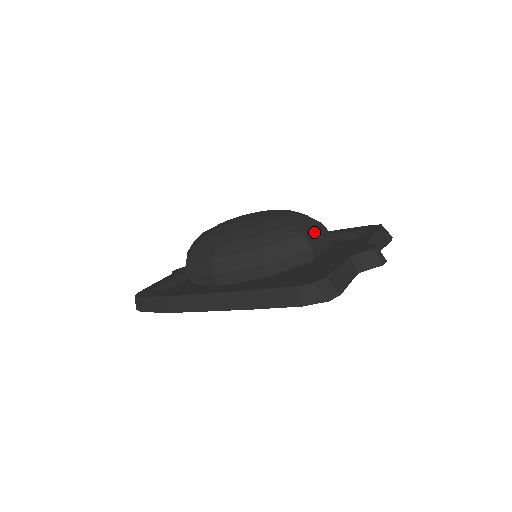
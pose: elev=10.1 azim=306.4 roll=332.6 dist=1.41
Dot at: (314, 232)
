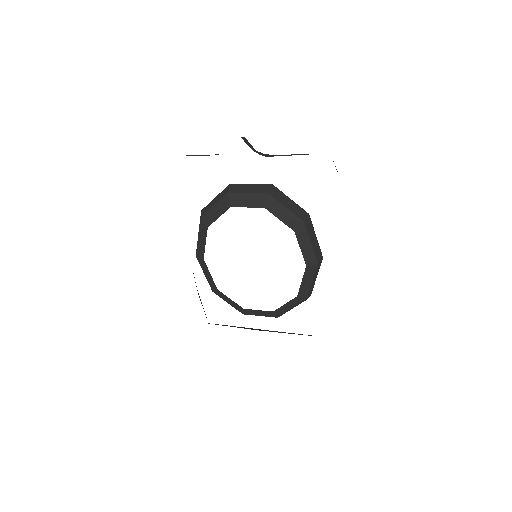
Dot at: occluded
